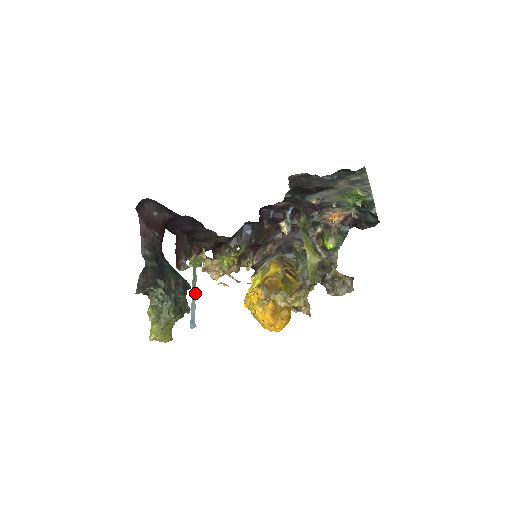
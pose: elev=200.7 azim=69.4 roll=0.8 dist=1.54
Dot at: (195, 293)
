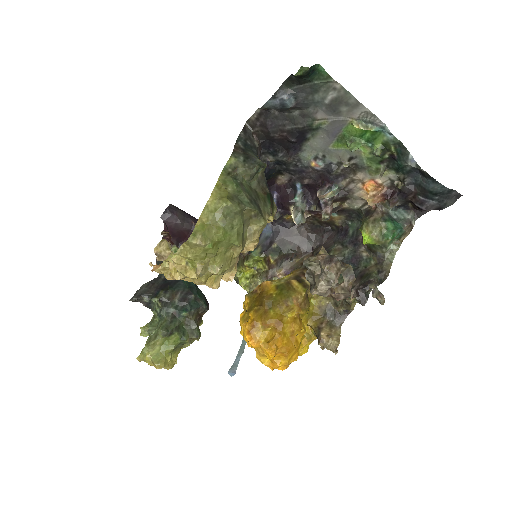
Dot at: occluded
